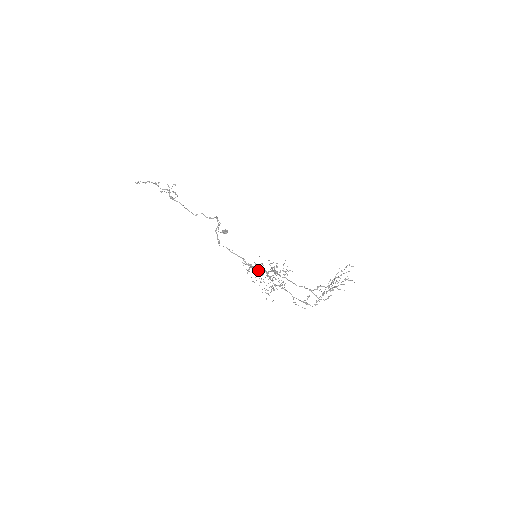
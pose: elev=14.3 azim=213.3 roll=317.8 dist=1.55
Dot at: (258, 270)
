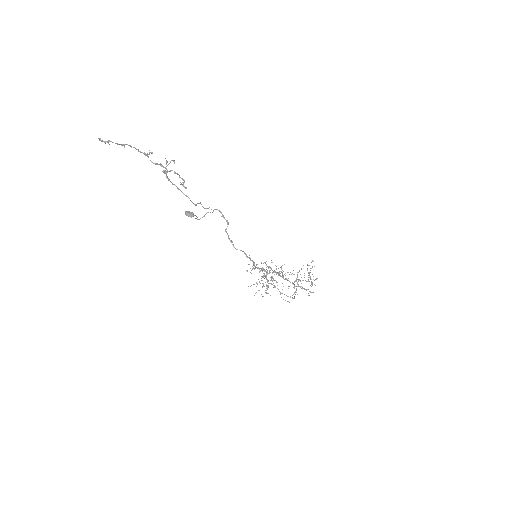
Dot at: (266, 273)
